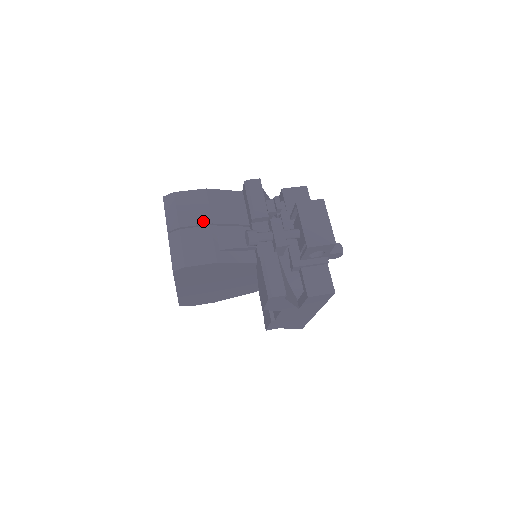
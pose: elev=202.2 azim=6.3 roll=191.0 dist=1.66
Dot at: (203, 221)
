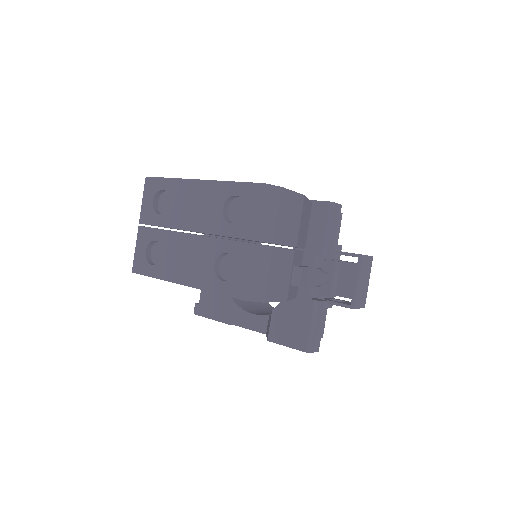
Dot at: (292, 241)
